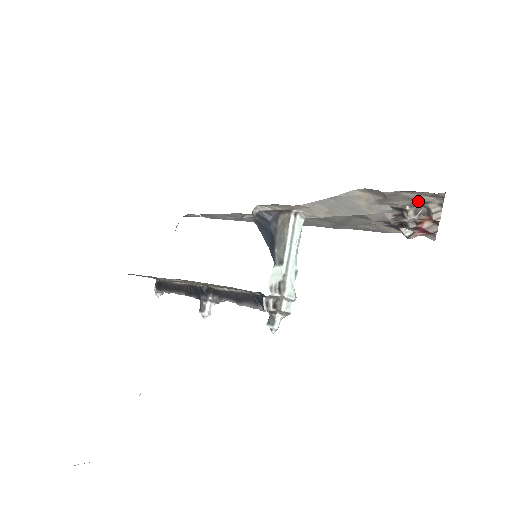
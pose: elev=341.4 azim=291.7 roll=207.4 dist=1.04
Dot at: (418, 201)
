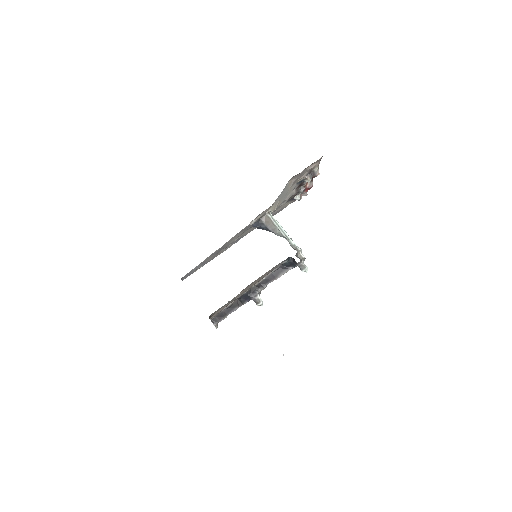
Dot at: (310, 170)
